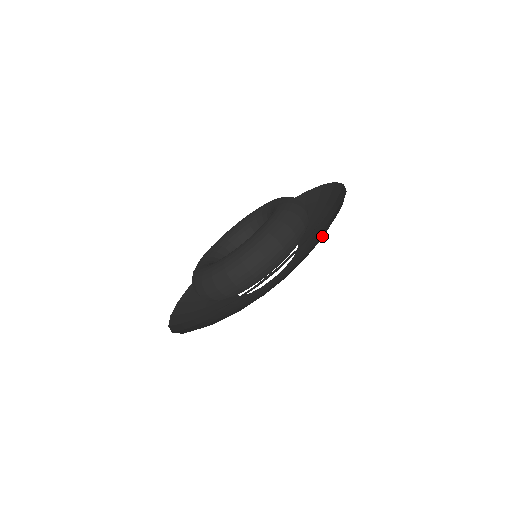
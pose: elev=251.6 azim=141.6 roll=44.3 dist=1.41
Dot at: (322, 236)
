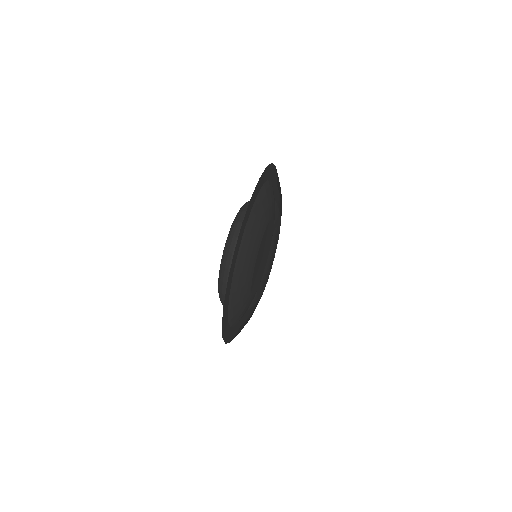
Dot at: (281, 198)
